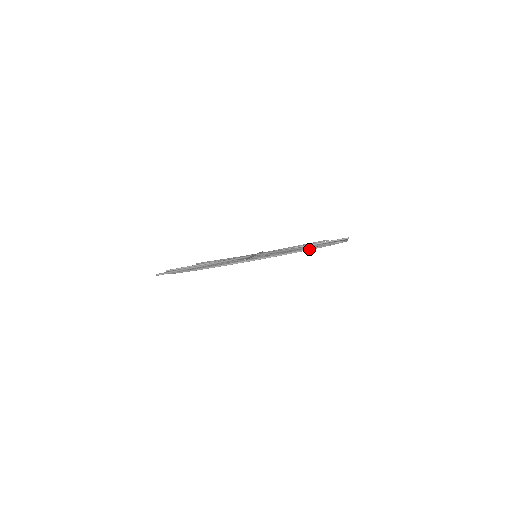
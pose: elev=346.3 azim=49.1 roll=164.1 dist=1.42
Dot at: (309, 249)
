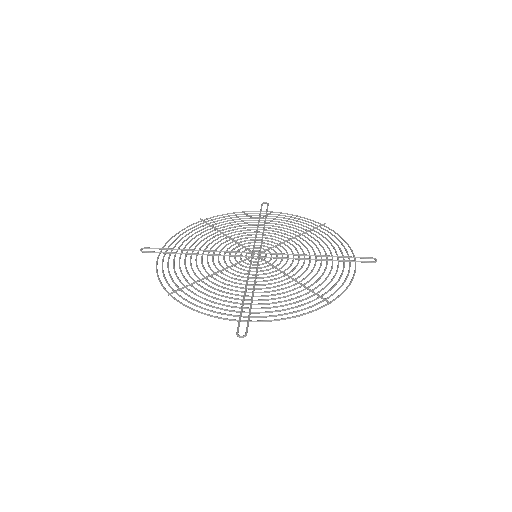
Dot at: occluded
